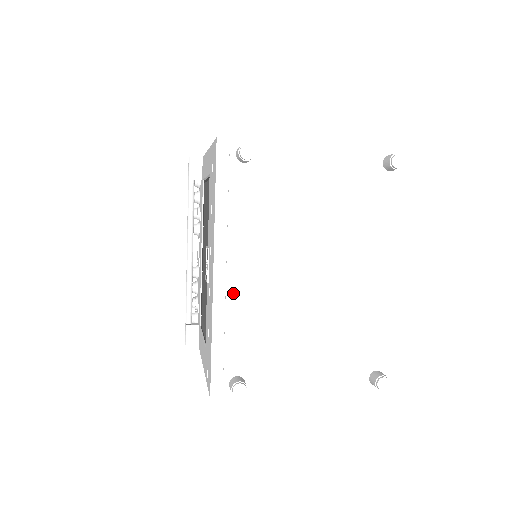
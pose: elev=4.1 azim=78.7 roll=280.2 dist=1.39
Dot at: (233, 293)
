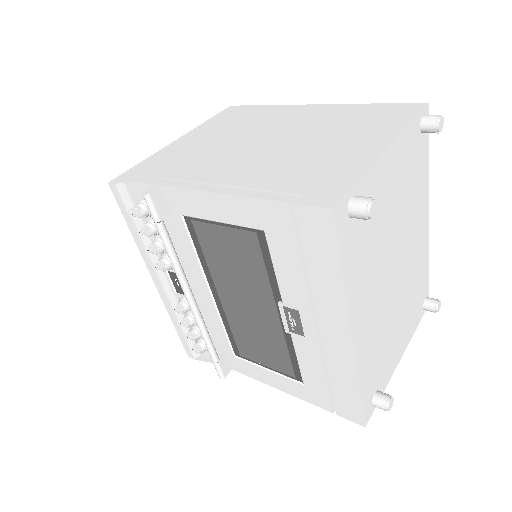
Dot at: (364, 340)
